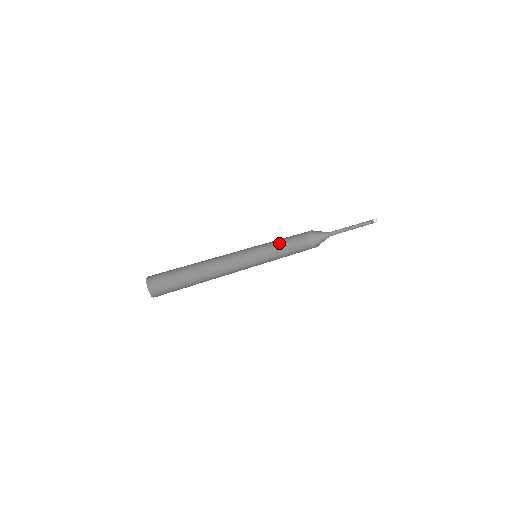
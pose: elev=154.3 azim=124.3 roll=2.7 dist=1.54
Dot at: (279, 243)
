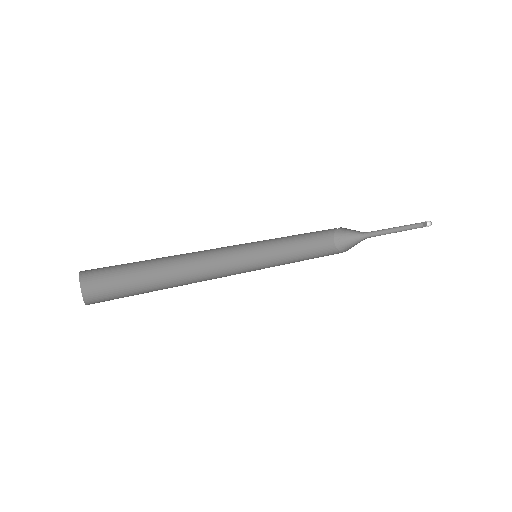
Dot at: (293, 238)
